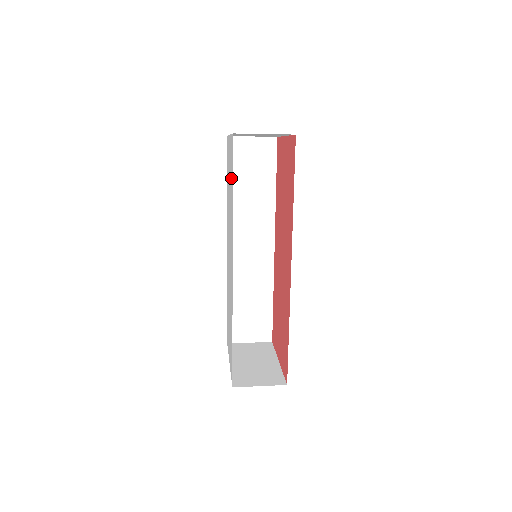
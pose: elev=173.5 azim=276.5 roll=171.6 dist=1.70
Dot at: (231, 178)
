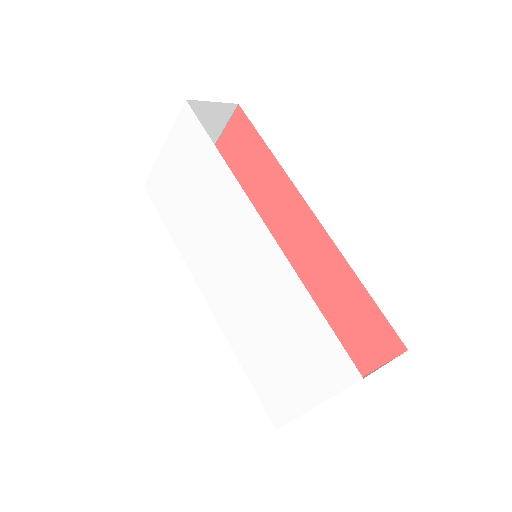
Dot at: (198, 154)
